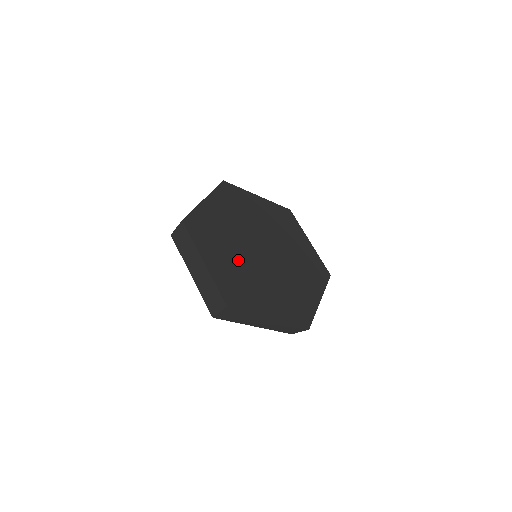
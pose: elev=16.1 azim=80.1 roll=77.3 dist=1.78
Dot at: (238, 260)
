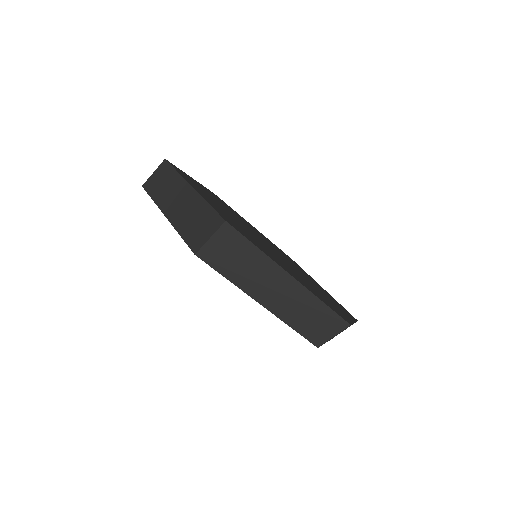
Dot at: (237, 222)
